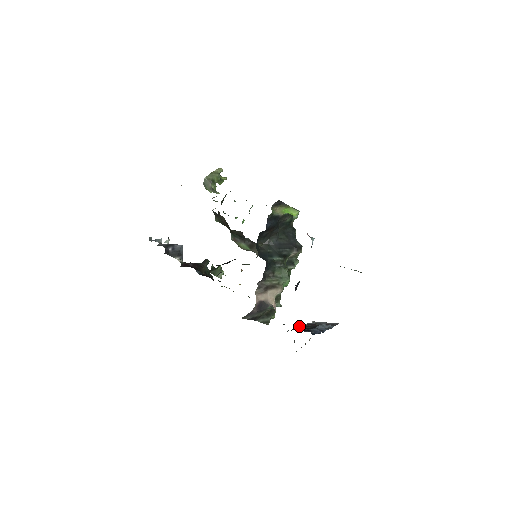
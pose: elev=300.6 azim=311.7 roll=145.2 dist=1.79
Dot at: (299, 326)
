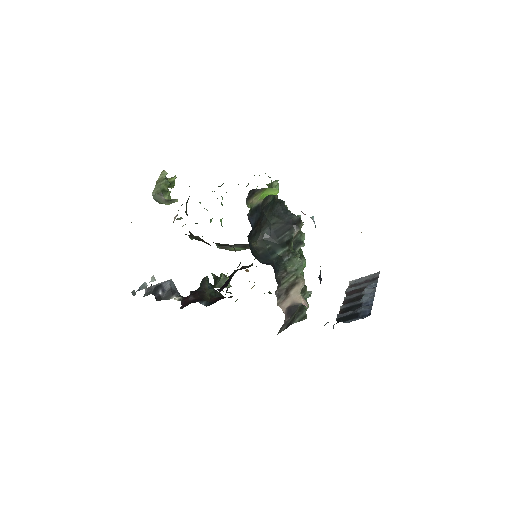
Dot at: (341, 306)
